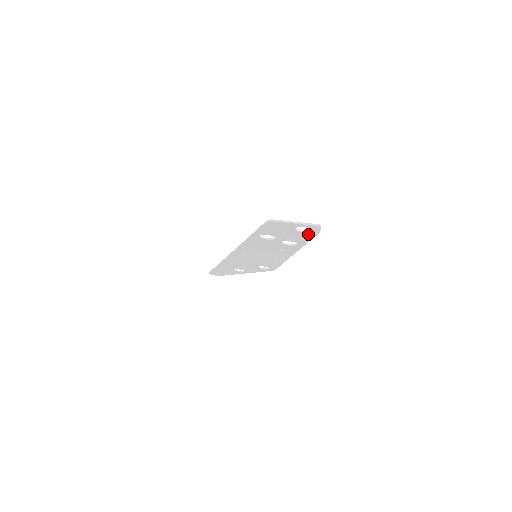
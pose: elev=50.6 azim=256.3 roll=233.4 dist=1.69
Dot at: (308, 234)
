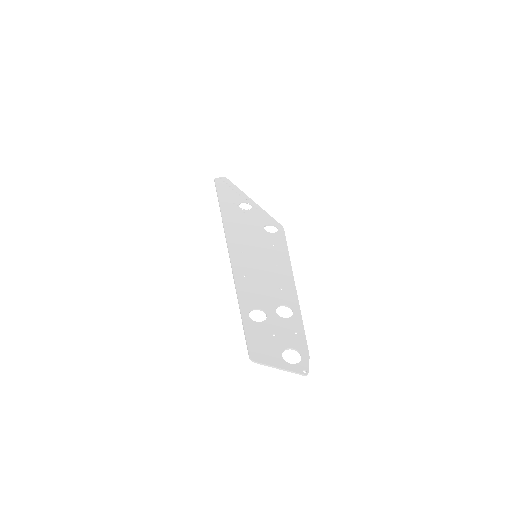
Dot at: (298, 348)
